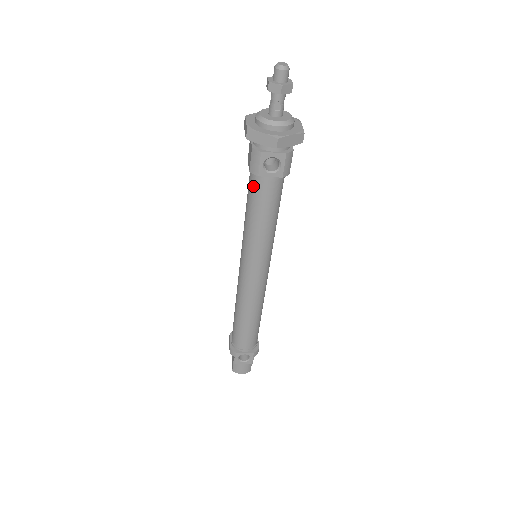
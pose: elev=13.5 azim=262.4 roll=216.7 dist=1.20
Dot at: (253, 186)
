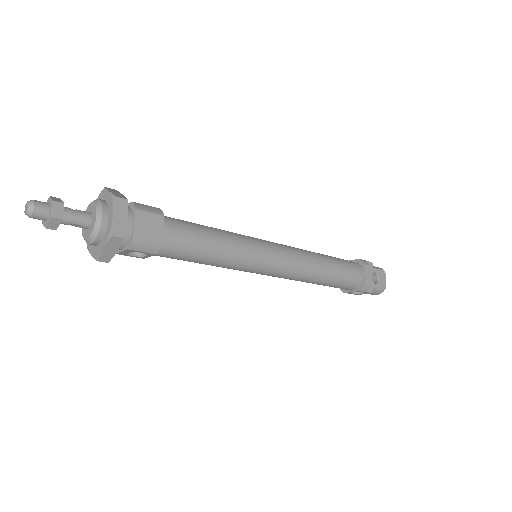
Dot at: occluded
